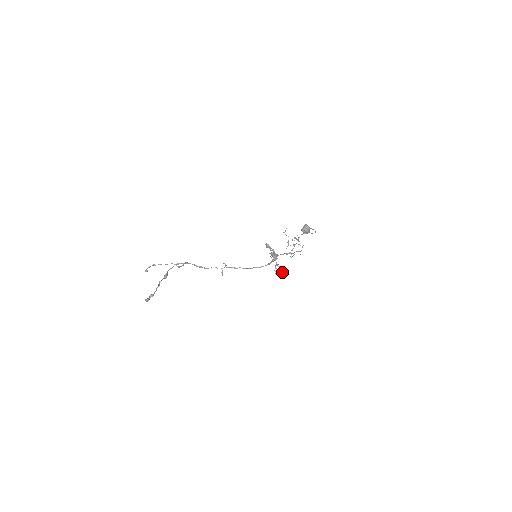
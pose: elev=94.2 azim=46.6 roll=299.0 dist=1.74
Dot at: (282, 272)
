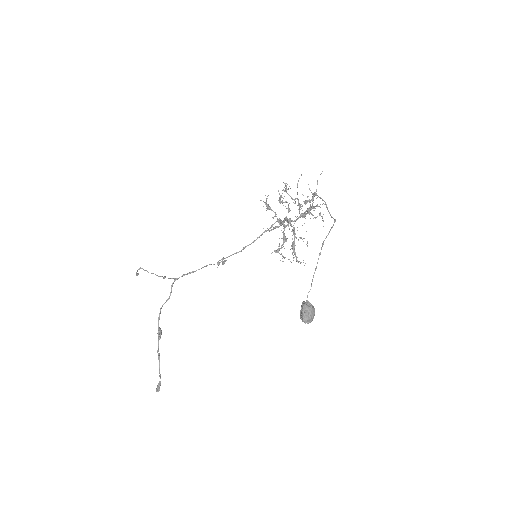
Dot at: (303, 262)
